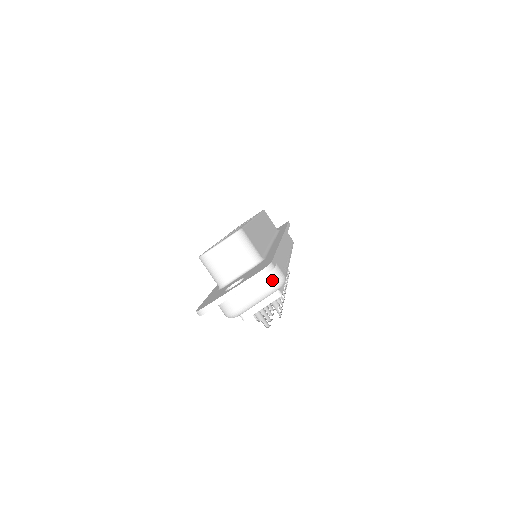
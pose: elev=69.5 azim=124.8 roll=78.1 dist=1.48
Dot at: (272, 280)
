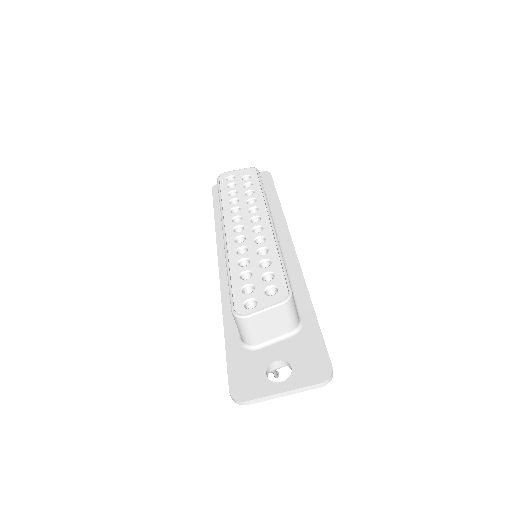
Dot at: occluded
